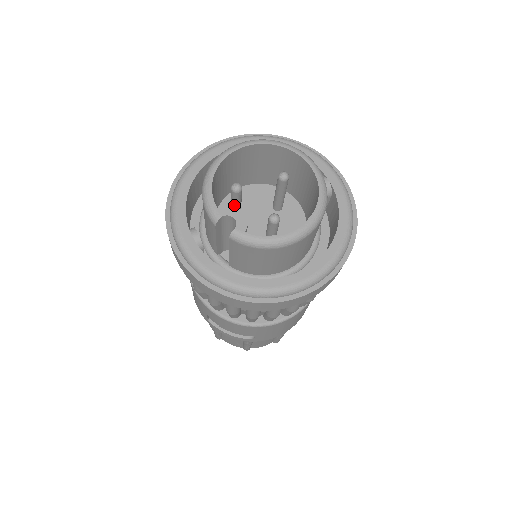
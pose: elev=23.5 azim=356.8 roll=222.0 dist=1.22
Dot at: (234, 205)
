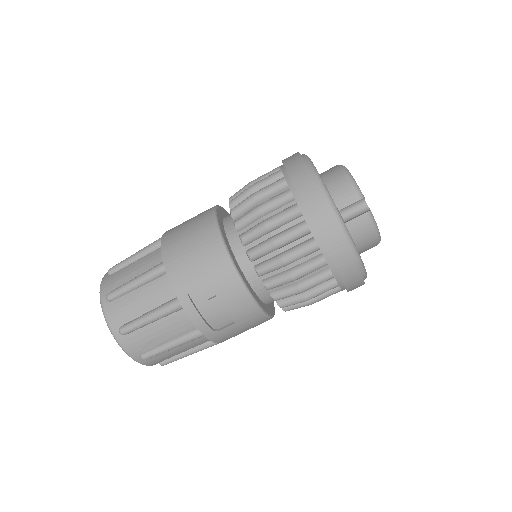
Dot at: occluded
